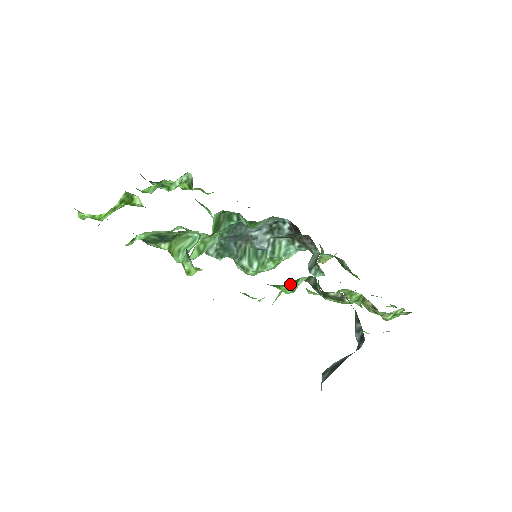
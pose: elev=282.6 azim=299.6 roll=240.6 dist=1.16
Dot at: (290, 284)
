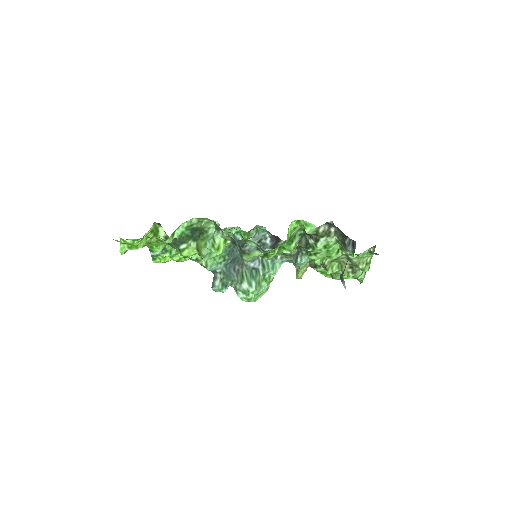
Dot at: (293, 224)
